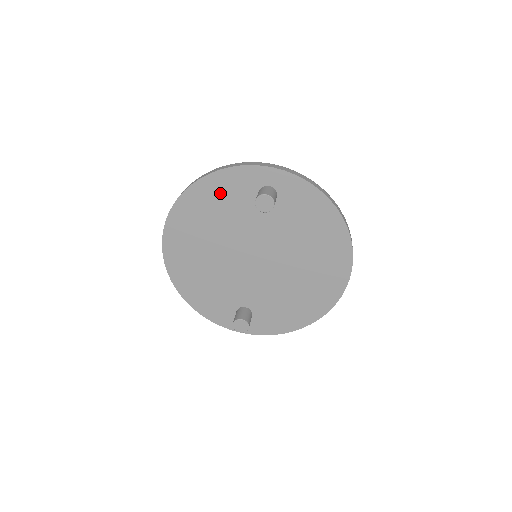
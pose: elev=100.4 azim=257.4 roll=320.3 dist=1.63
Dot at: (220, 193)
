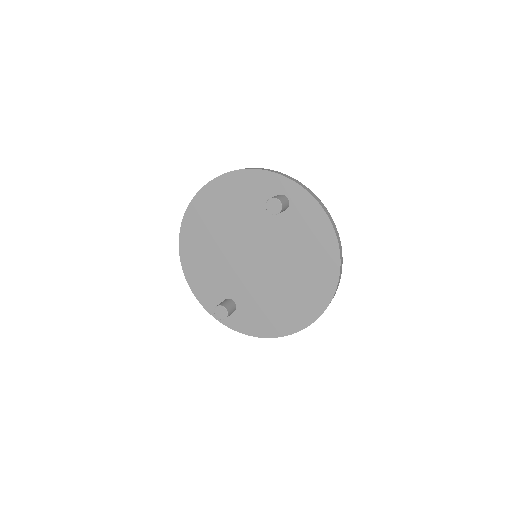
Dot at: (243, 189)
